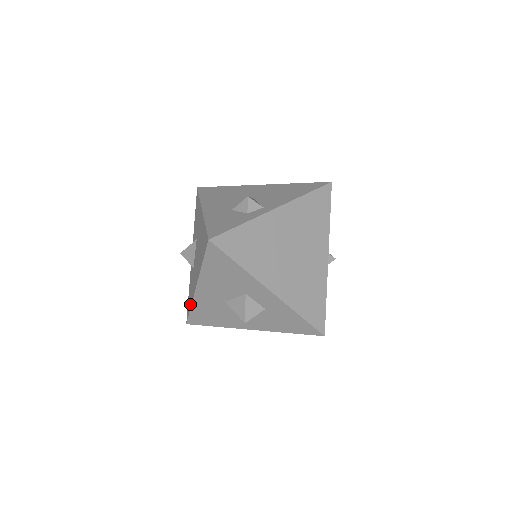
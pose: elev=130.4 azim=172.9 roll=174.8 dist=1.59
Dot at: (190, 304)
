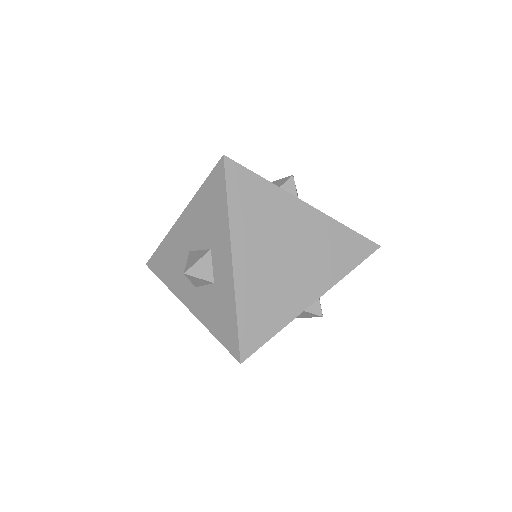
Dot at: occluded
